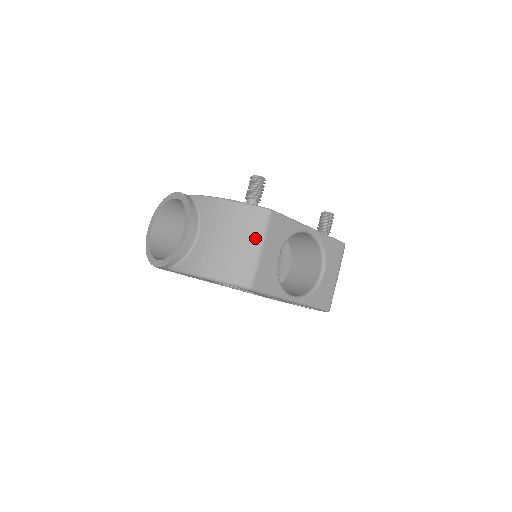
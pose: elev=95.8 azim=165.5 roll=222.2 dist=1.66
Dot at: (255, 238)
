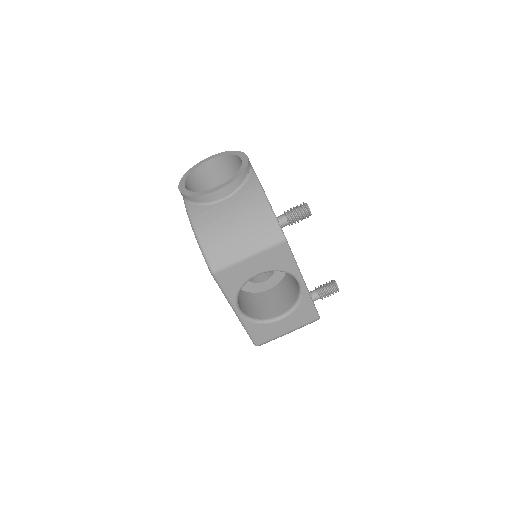
Dot at: (253, 245)
